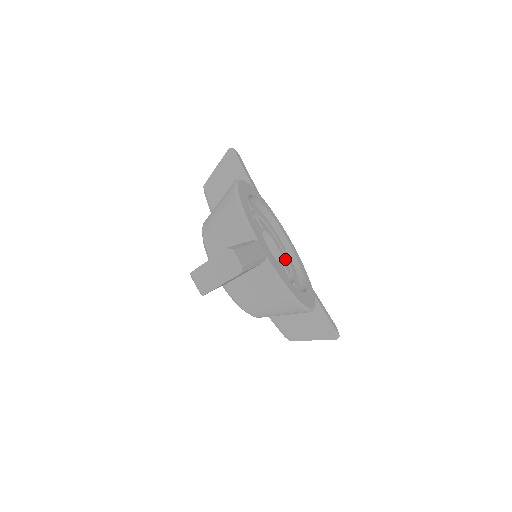
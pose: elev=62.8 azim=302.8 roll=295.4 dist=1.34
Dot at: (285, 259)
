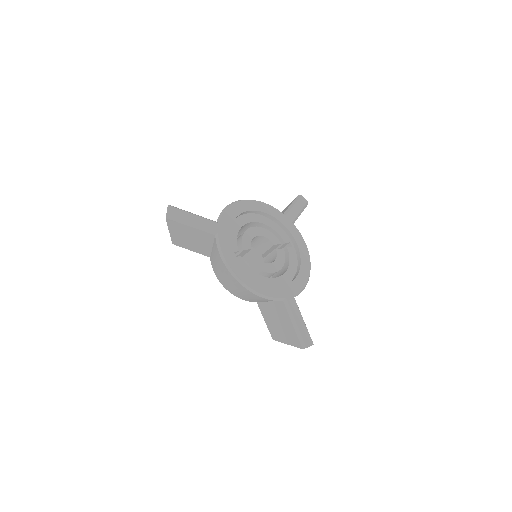
Dot at: (266, 232)
